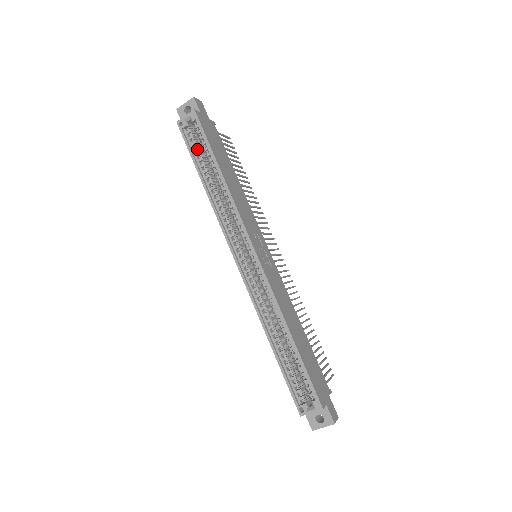
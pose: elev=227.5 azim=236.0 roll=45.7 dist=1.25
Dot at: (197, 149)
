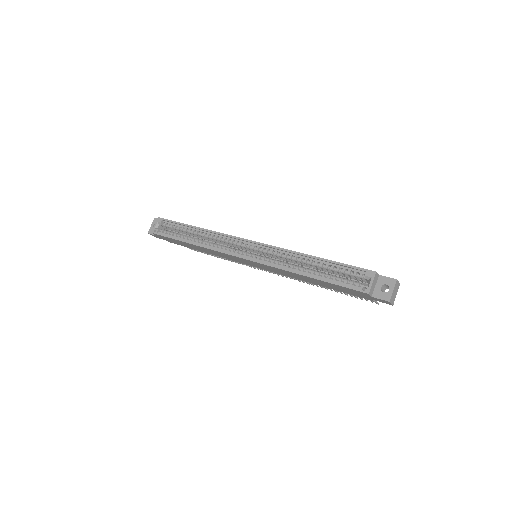
Dot at: (173, 234)
